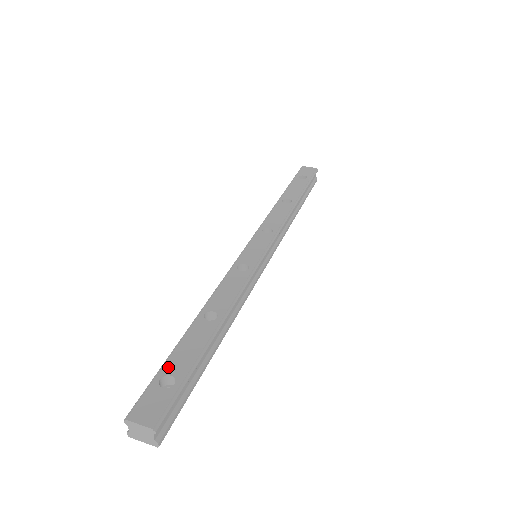
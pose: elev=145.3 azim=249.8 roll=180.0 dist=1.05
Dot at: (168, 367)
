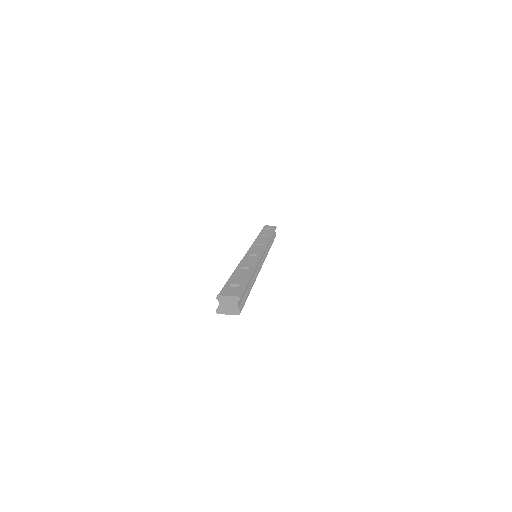
Dot at: (231, 282)
